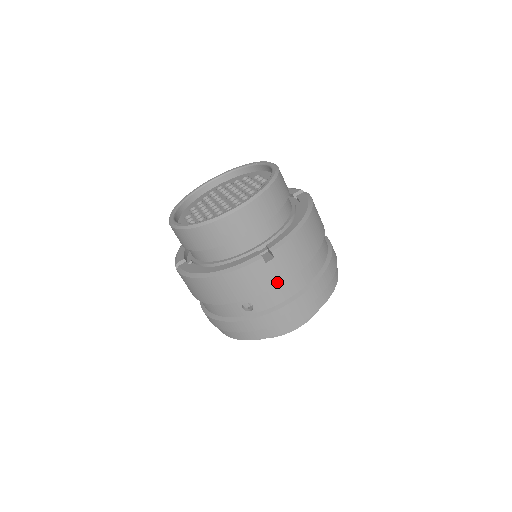
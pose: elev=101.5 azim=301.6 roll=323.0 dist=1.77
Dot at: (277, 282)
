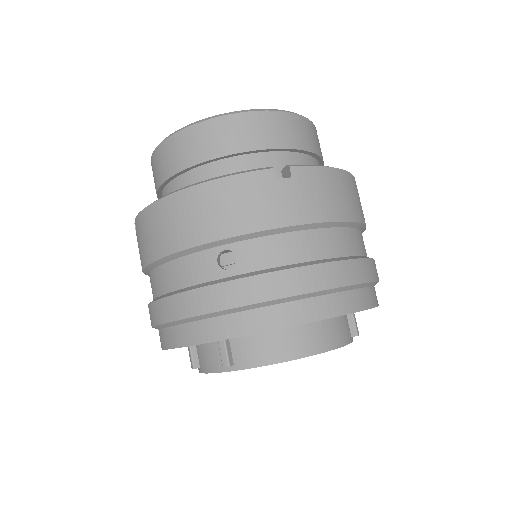
Dot at: (287, 219)
